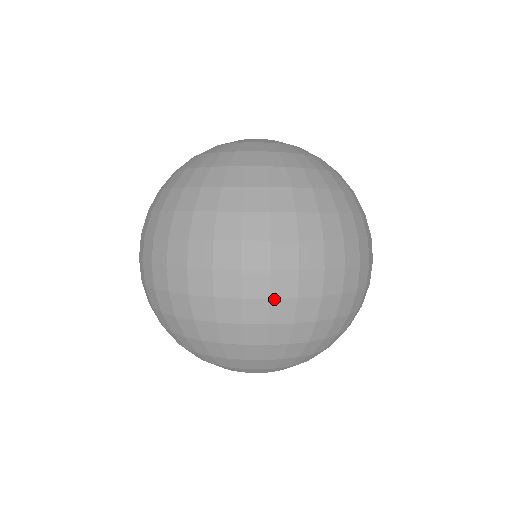
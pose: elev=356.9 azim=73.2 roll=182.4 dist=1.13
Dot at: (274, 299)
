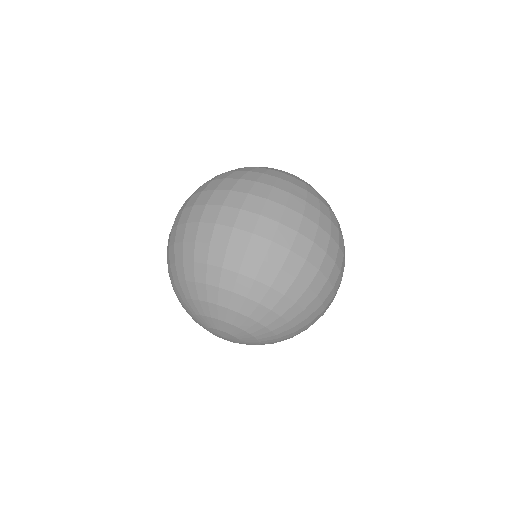
Dot at: (202, 222)
